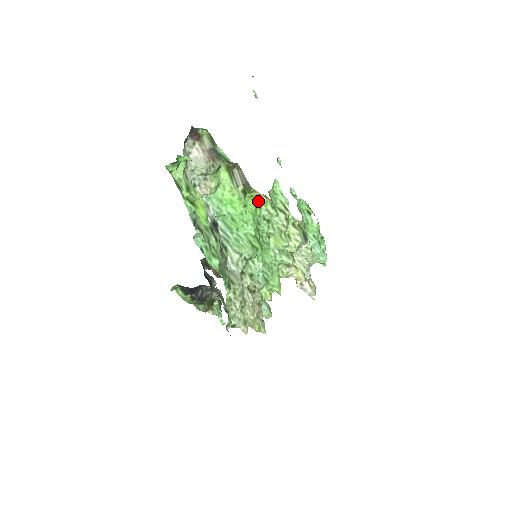
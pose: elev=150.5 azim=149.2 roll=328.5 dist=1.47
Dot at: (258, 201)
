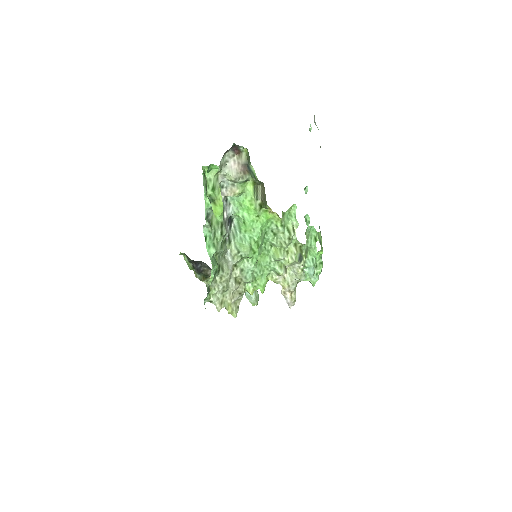
Dot at: (271, 216)
